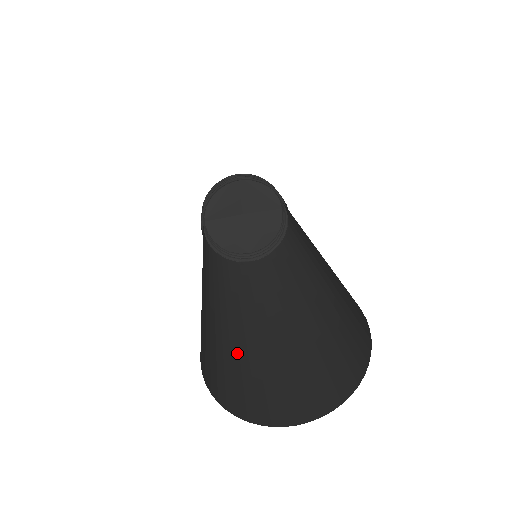
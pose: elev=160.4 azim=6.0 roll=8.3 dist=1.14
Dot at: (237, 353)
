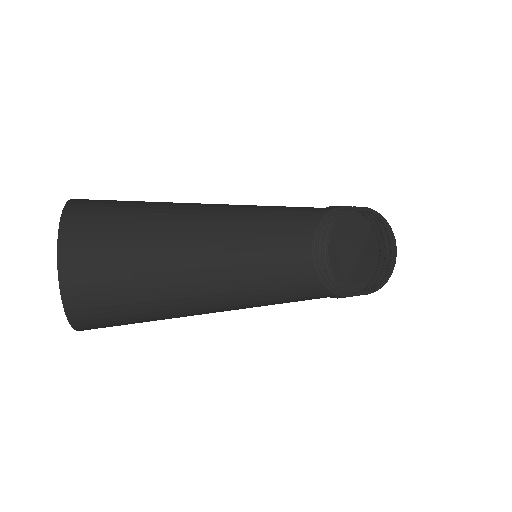
Dot at: (144, 278)
